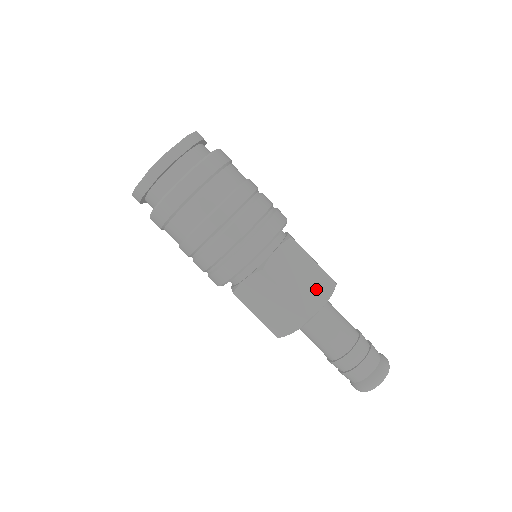
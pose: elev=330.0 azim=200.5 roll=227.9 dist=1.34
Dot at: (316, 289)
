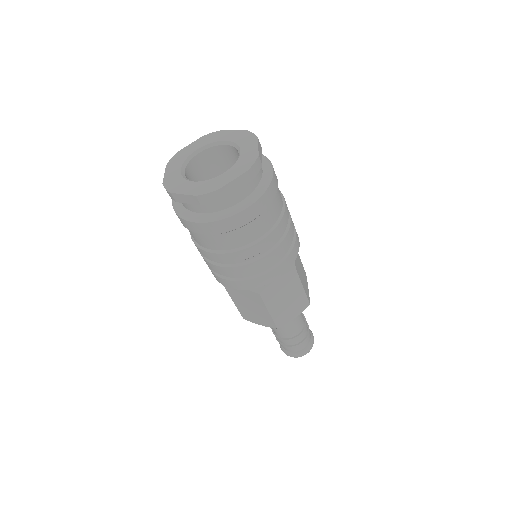
Dot at: (293, 308)
